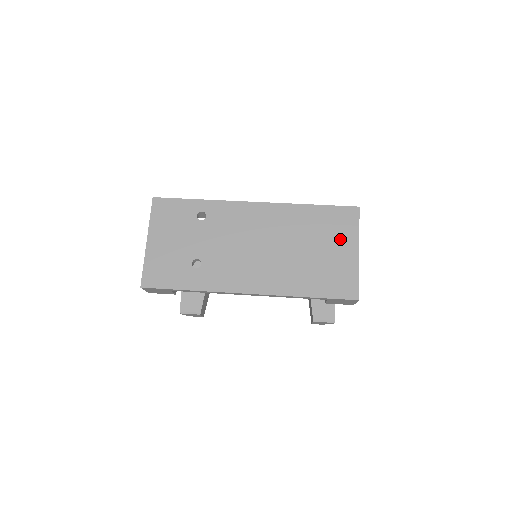
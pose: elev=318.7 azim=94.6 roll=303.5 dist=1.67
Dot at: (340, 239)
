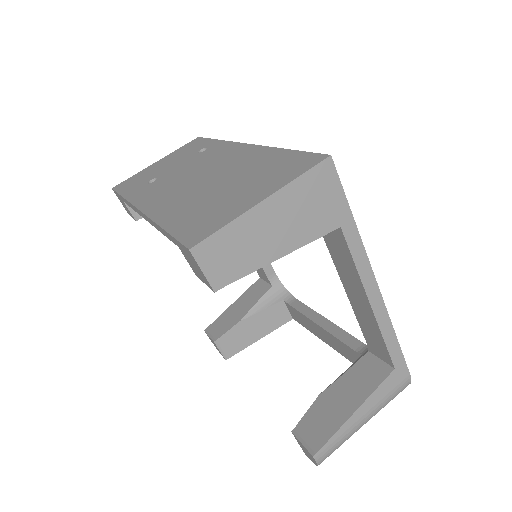
Dot at: (265, 183)
